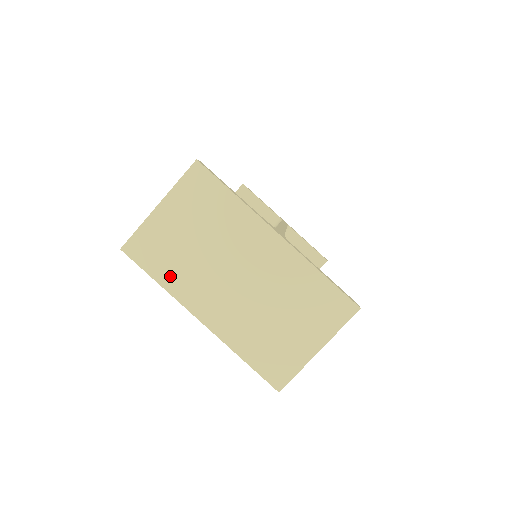
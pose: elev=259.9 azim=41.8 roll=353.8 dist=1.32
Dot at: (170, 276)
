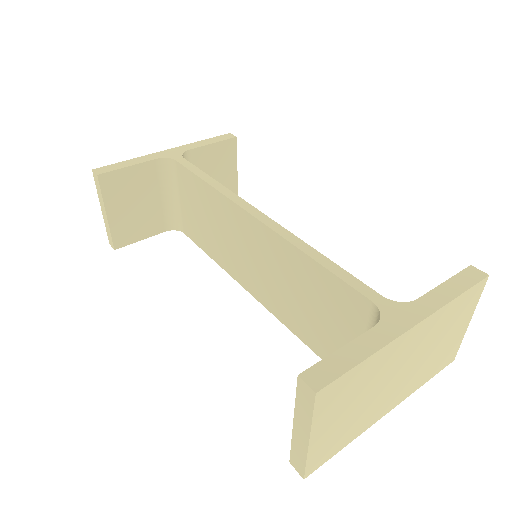
Dot at: (352, 434)
